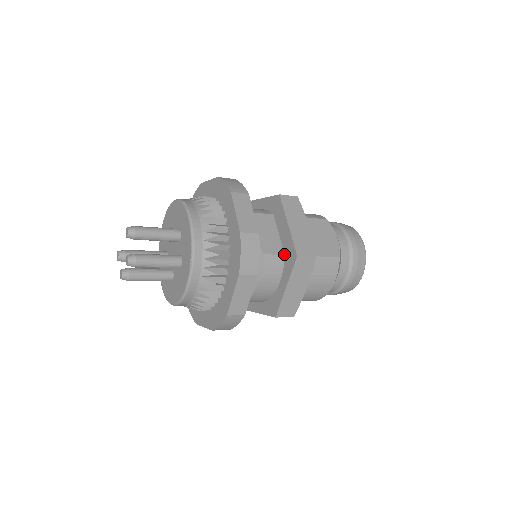
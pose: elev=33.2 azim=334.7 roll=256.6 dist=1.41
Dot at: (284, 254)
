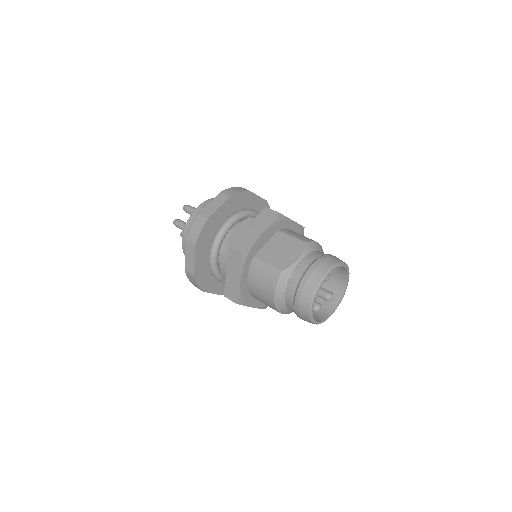
Dot at: occluded
